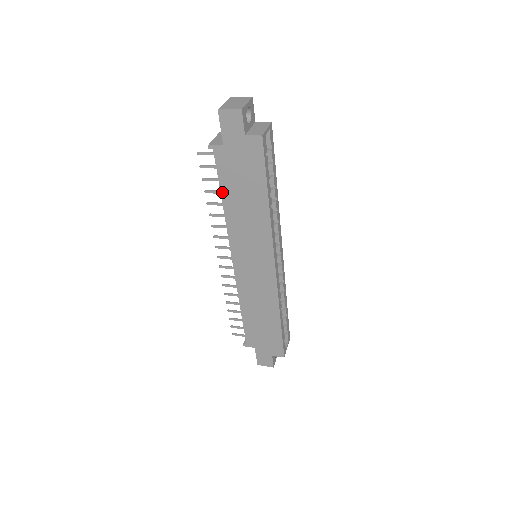
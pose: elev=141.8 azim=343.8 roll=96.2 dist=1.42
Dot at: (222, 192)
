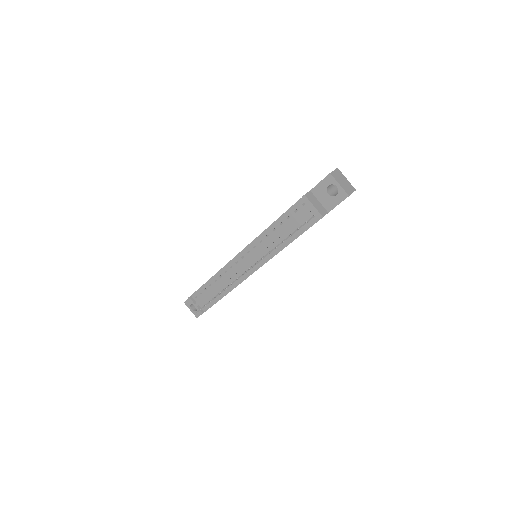
Dot at: occluded
